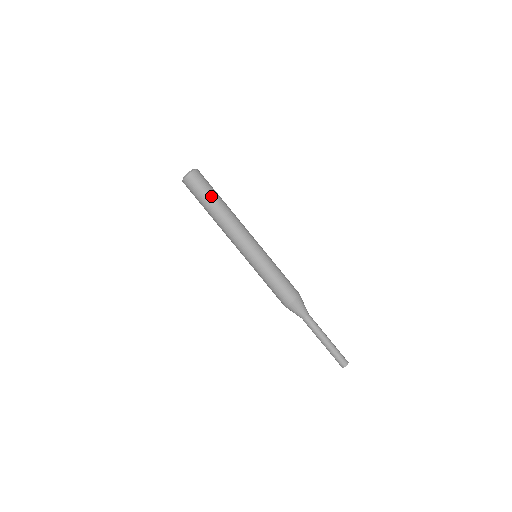
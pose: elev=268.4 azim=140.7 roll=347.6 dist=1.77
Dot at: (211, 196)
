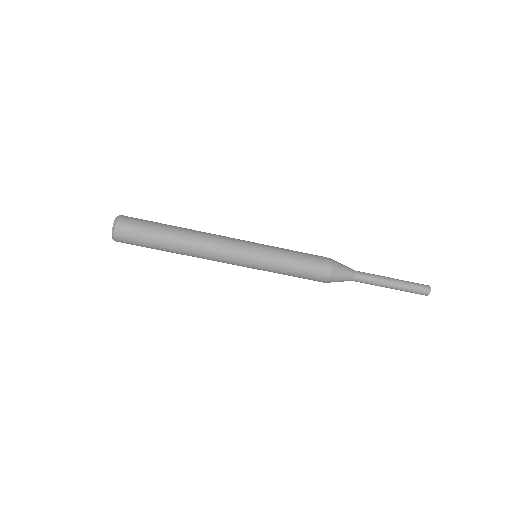
Dot at: (157, 239)
